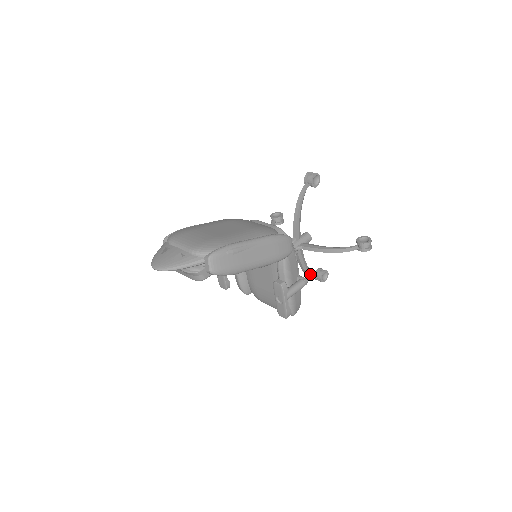
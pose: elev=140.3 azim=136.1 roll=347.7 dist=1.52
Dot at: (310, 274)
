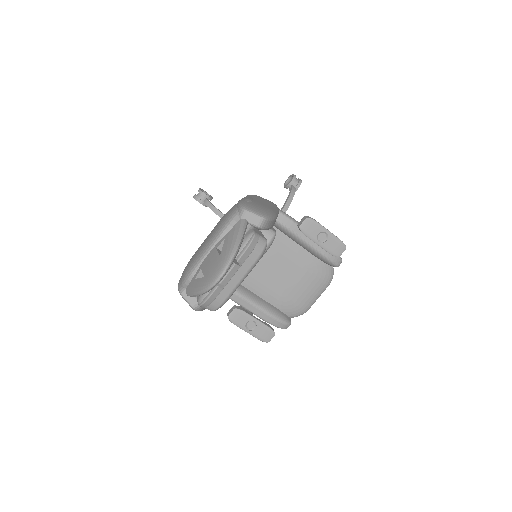
Dot at: occluded
